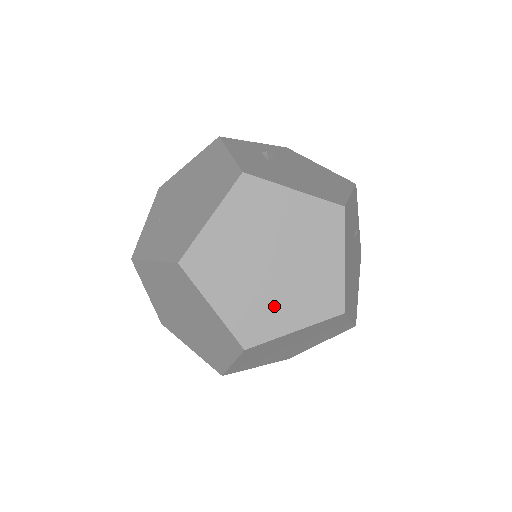
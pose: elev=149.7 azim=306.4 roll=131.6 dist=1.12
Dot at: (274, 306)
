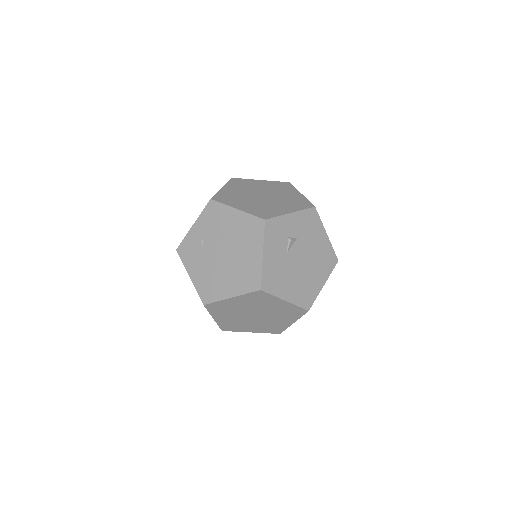
Dot at: (246, 325)
